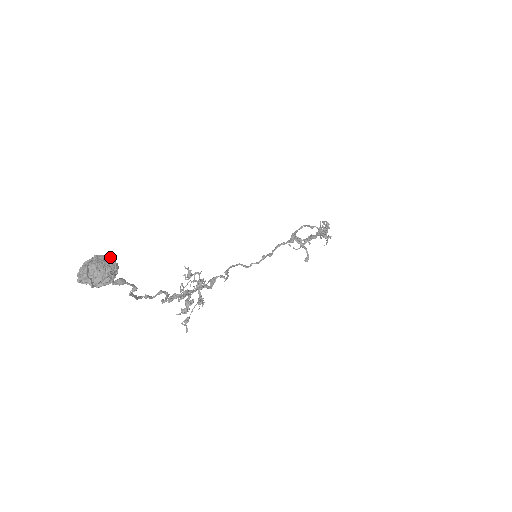
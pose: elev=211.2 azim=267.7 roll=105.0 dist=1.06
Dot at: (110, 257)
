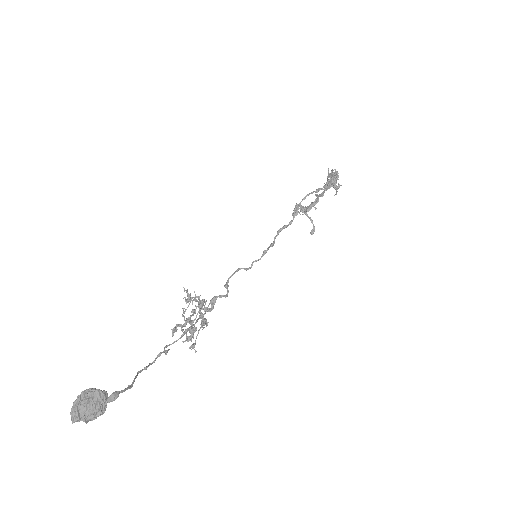
Dot at: (97, 390)
